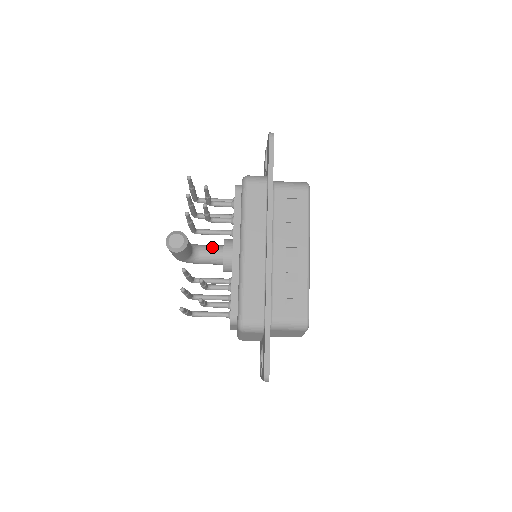
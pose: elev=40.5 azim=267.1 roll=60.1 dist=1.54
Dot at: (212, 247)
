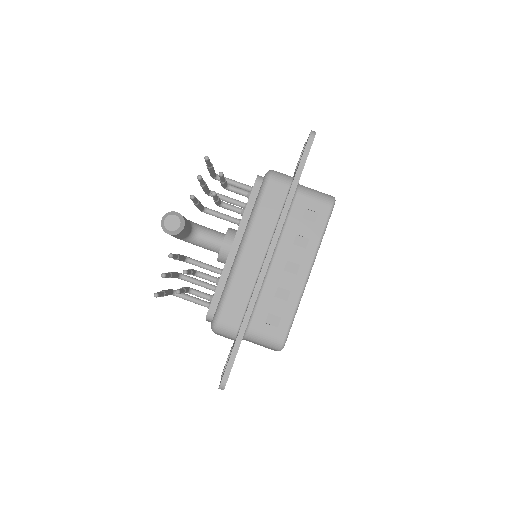
Dot at: (213, 233)
